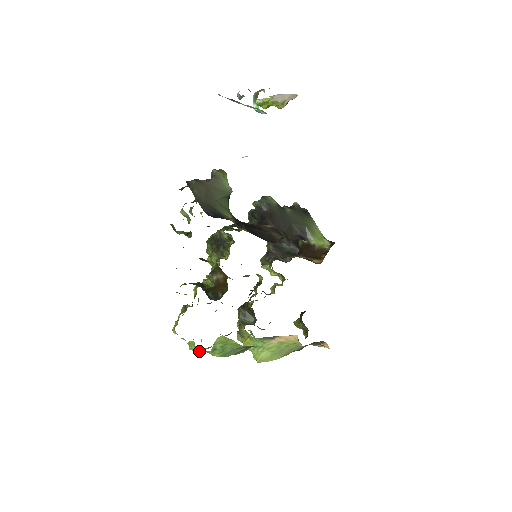
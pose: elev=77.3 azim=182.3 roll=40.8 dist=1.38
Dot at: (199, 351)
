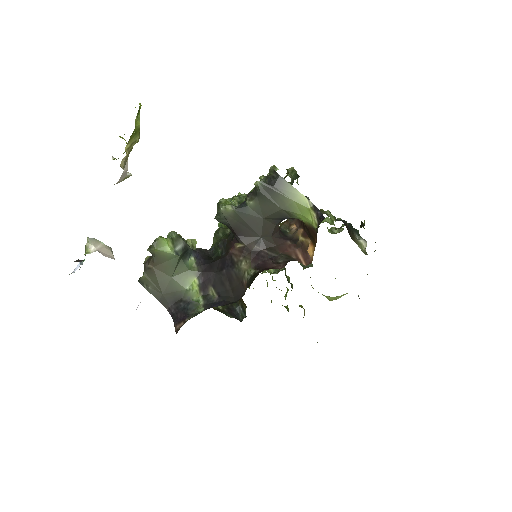
Dot at: occluded
